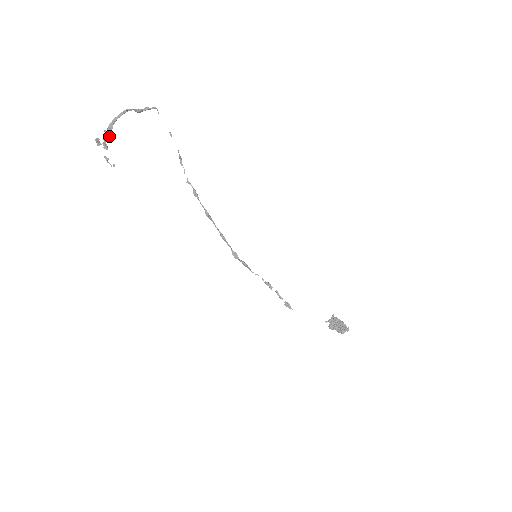
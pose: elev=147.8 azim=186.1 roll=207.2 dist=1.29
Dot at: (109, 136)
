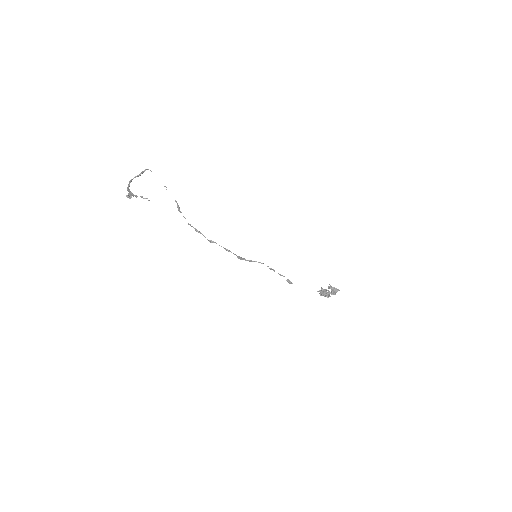
Dot at: (132, 193)
